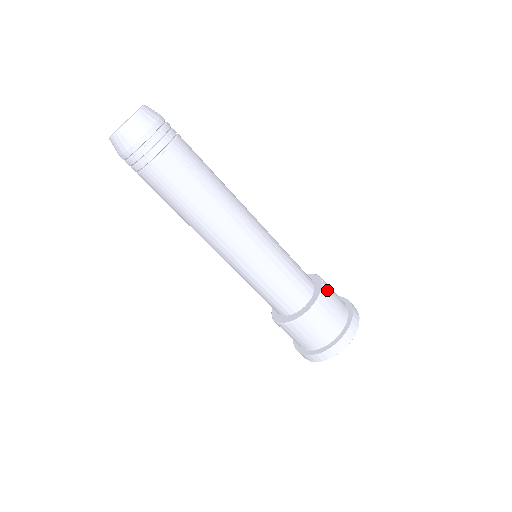
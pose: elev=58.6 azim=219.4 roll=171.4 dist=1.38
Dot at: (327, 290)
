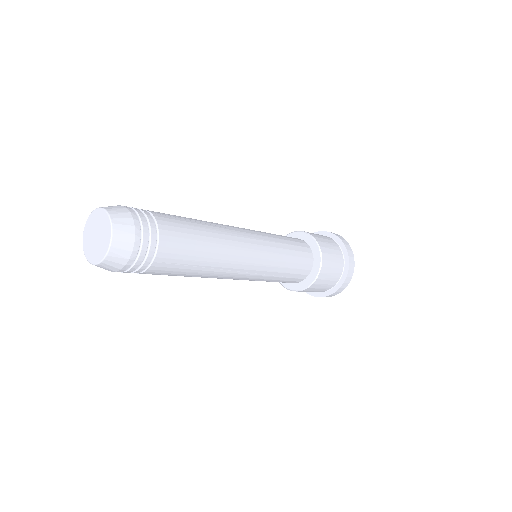
Dot at: (324, 268)
